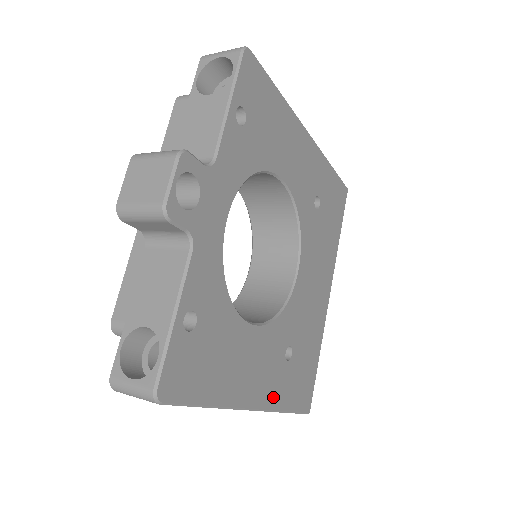
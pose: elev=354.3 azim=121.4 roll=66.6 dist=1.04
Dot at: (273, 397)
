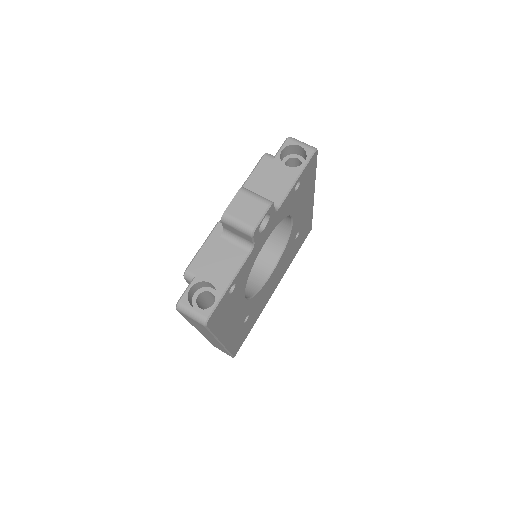
Dot at: (230, 341)
